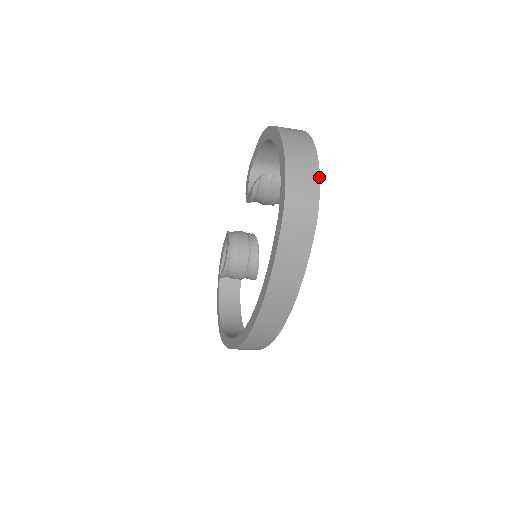
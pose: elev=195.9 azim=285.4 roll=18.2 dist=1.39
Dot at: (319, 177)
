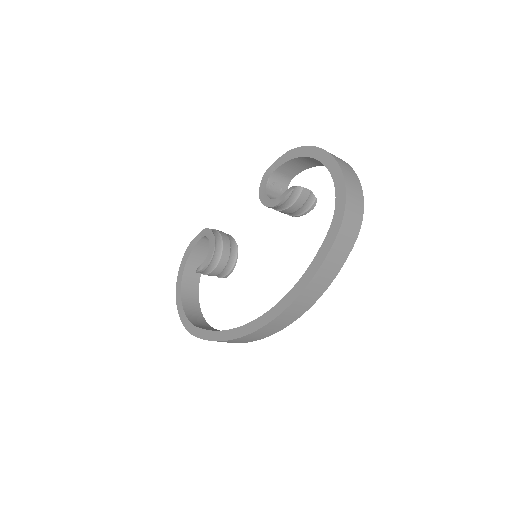
Dot at: (363, 200)
